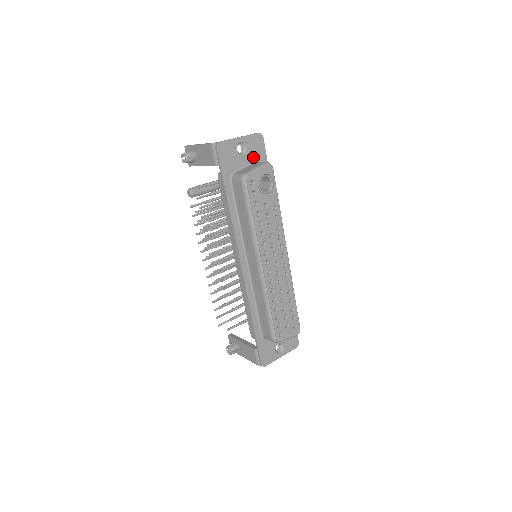
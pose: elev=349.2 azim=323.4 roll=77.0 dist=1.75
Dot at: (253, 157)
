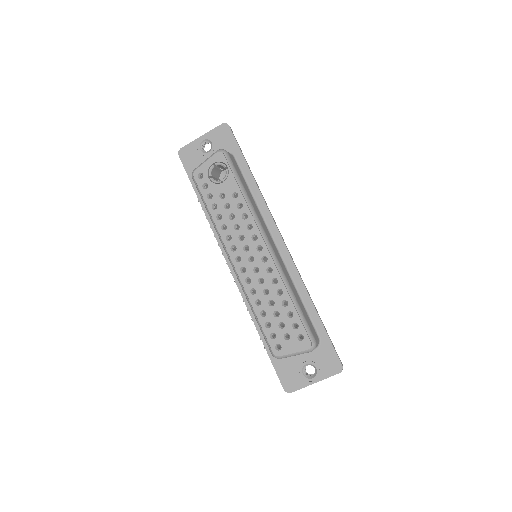
Dot at: occluded
